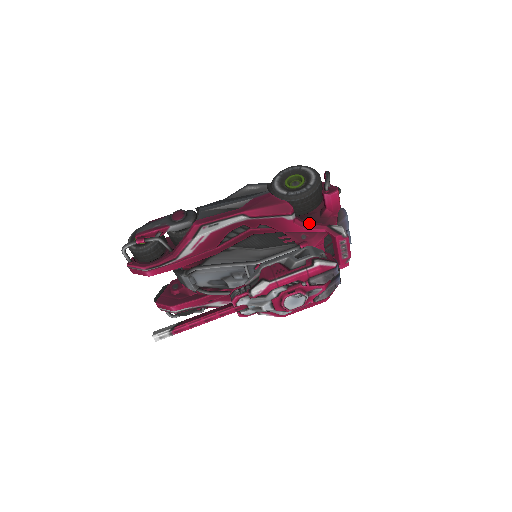
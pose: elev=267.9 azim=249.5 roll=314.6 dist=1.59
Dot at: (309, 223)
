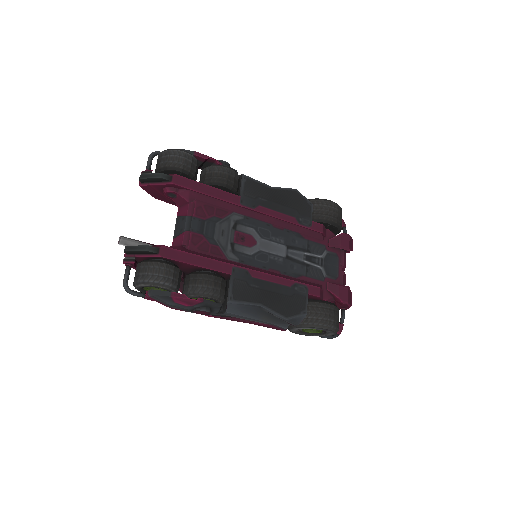
Dot at: occluded
